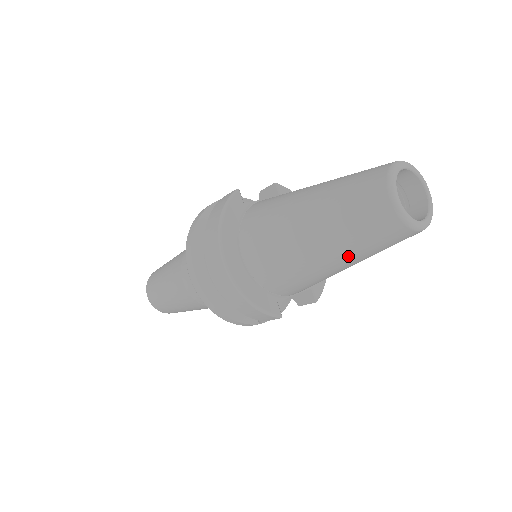
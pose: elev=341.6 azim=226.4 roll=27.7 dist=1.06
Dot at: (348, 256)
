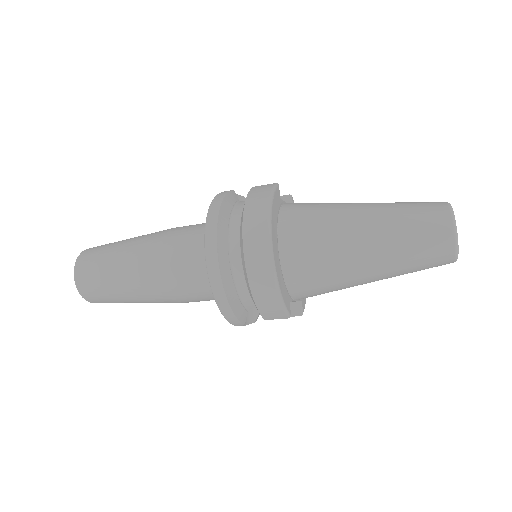
Dot at: (390, 268)
